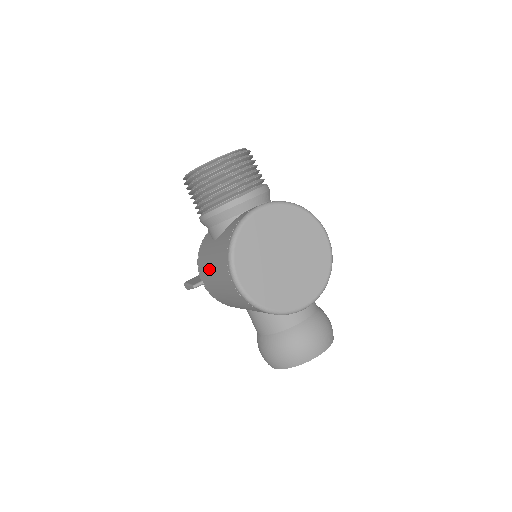
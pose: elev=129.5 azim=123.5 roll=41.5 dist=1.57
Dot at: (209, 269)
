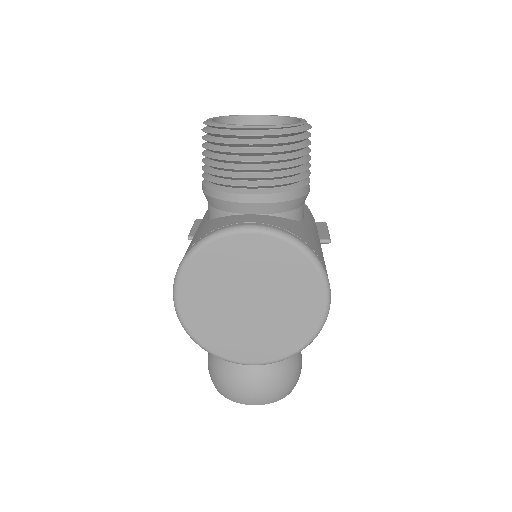
Dot at: occluded
